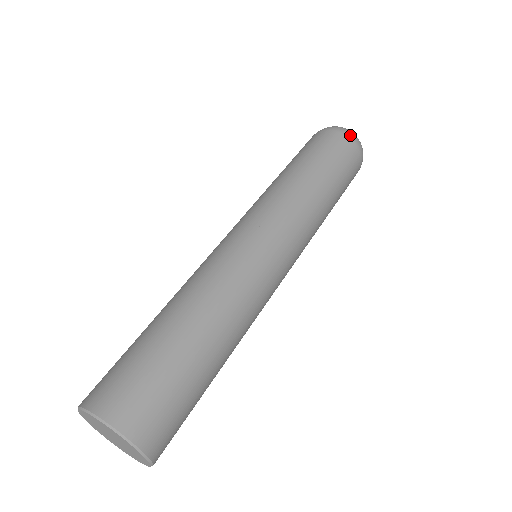
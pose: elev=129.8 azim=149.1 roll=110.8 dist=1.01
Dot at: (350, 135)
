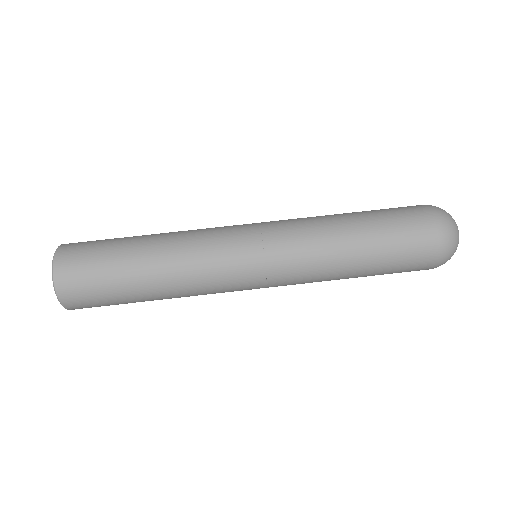
Dot at: (440, 262)
